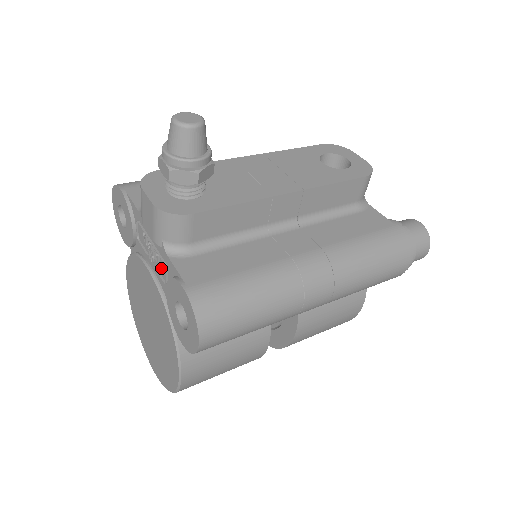
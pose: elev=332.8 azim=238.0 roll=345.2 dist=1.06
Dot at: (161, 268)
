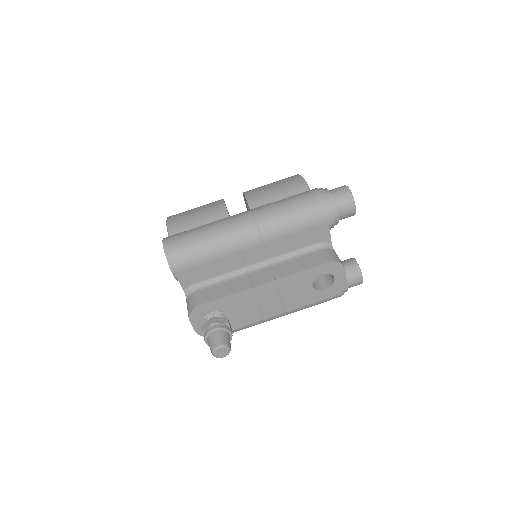
Dot at: occluded
